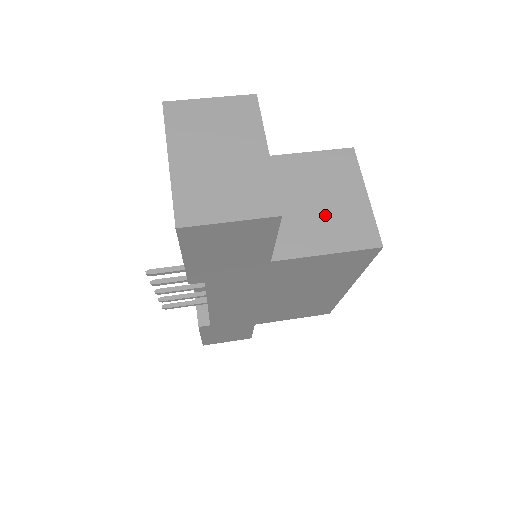
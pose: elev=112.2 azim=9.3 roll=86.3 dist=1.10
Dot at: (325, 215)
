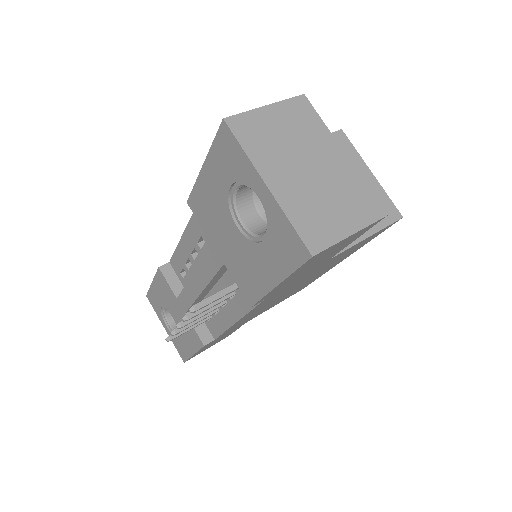
Dot at: occluded
